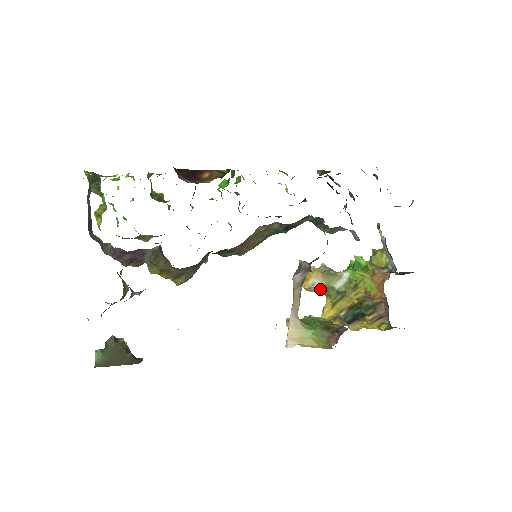
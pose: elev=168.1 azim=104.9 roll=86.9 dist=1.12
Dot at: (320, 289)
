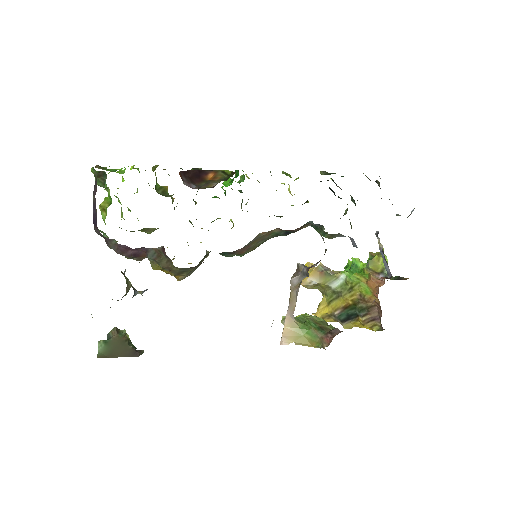
Dot at: (317, 287)
